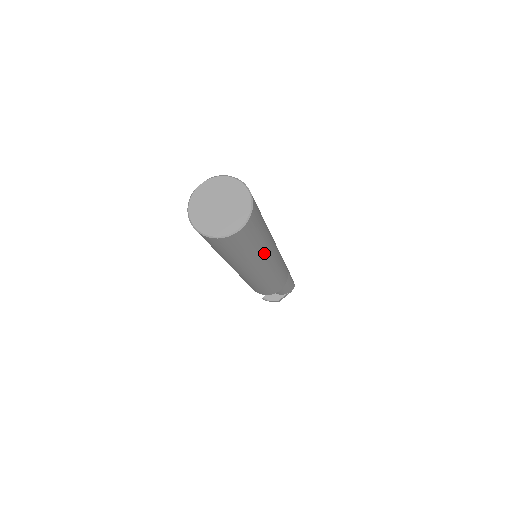
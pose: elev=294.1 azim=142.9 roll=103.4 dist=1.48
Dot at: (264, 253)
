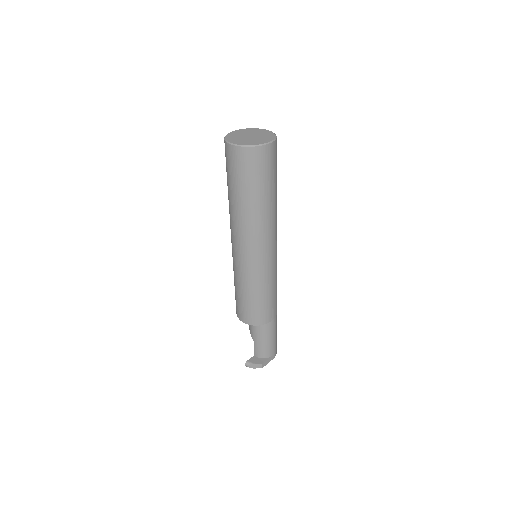
Dot at: (274, 215)
